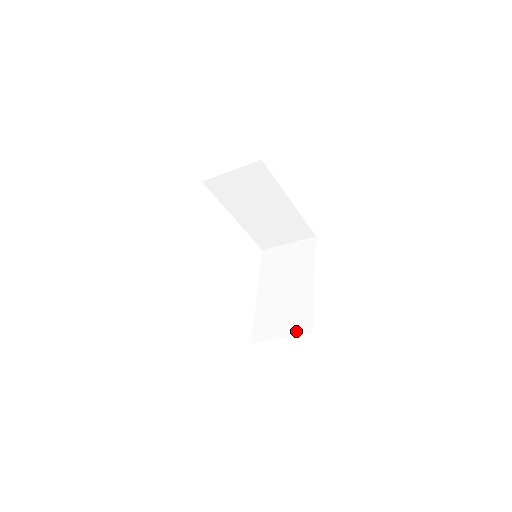
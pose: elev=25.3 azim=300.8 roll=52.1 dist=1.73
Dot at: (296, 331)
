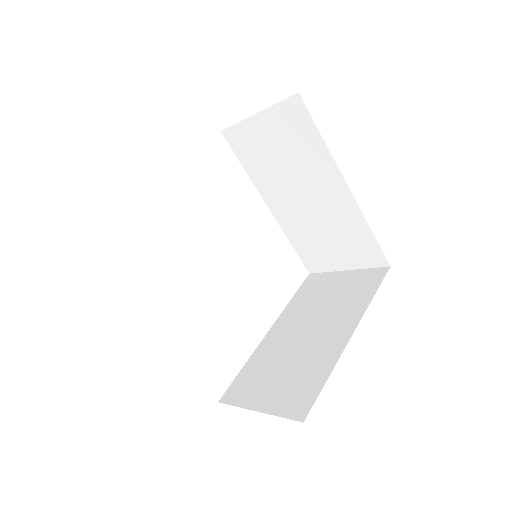
Dot at: (283, 408)
